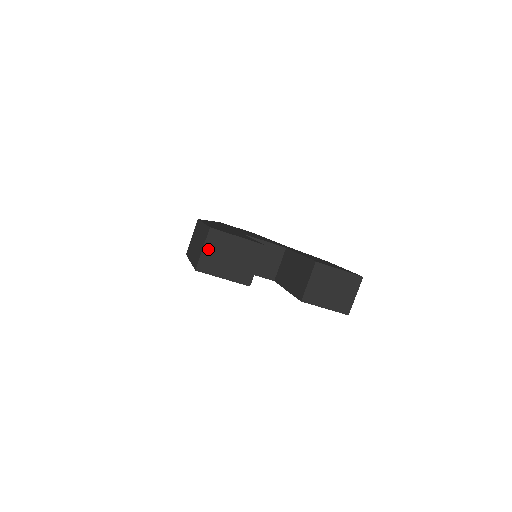
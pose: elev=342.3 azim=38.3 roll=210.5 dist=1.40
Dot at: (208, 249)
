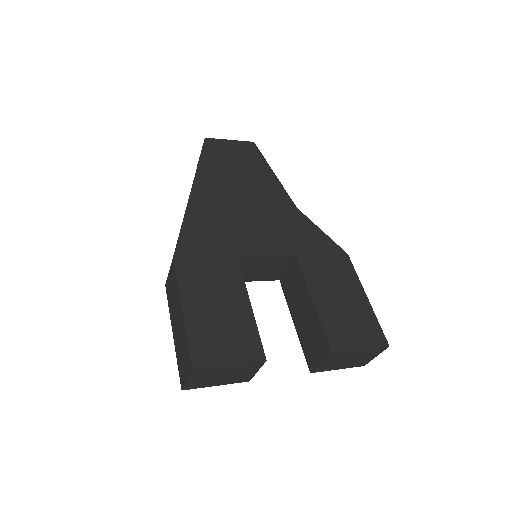
Dot at: (194, 379)
